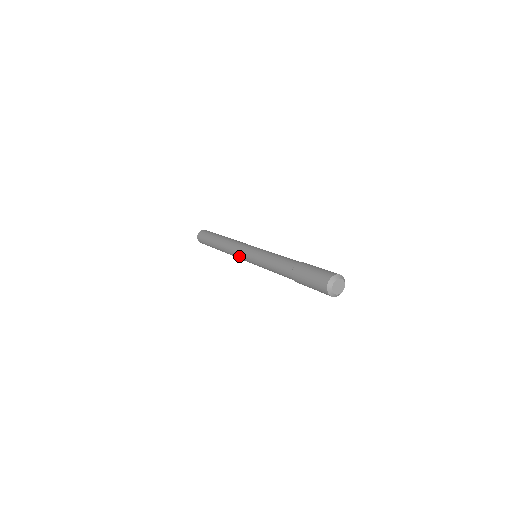
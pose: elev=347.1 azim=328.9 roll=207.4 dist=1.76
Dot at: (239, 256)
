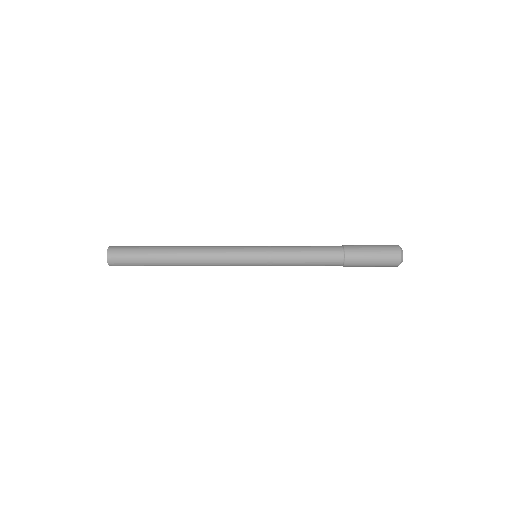
Dot at: (232, 264)
